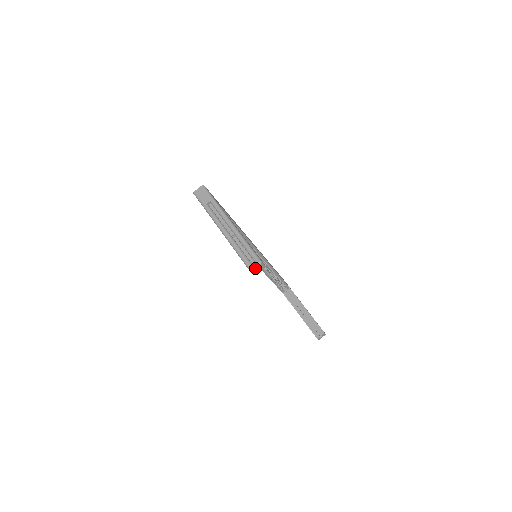
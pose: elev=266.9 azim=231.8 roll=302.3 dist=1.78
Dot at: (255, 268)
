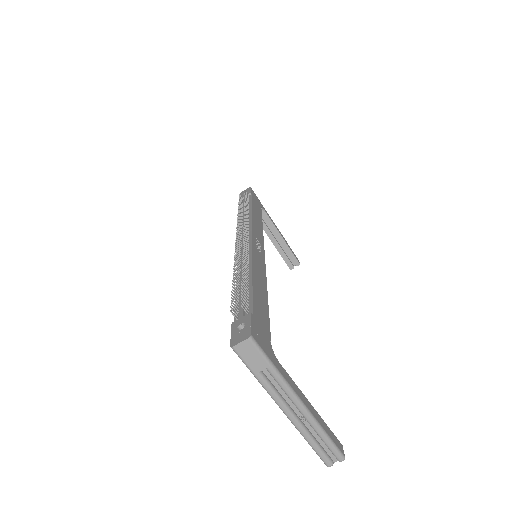
Dot at: (334, 462)
